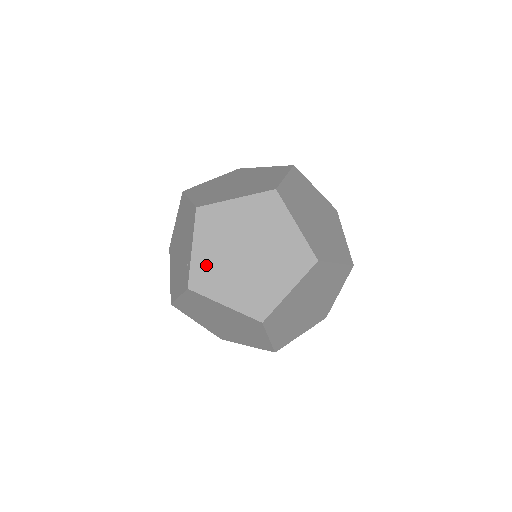
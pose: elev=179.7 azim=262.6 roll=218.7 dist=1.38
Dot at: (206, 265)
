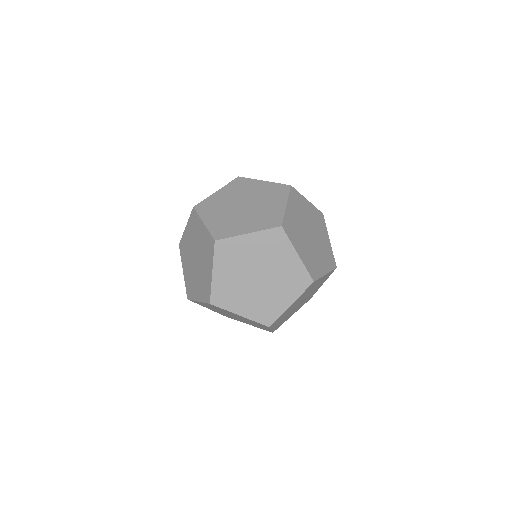
Dot at: (224, 286)
